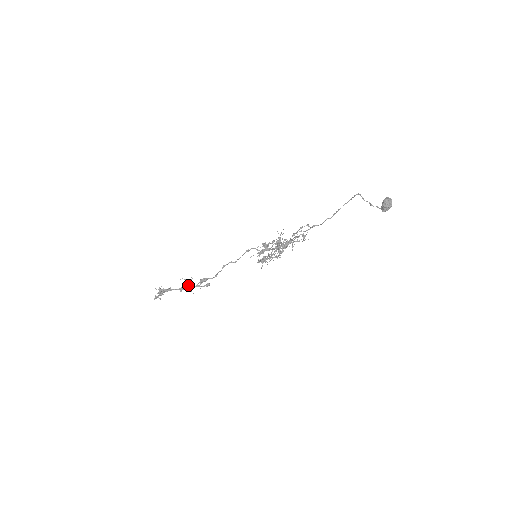
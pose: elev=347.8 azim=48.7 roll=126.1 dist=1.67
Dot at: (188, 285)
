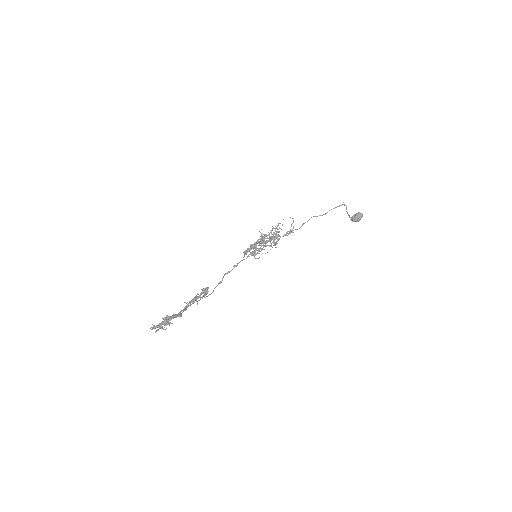
Dot at: (193, 302)
